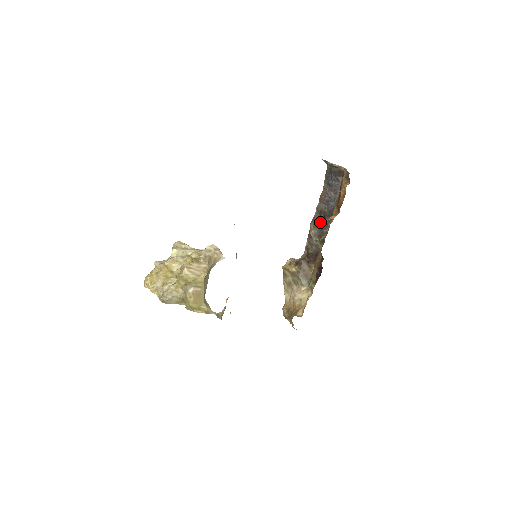
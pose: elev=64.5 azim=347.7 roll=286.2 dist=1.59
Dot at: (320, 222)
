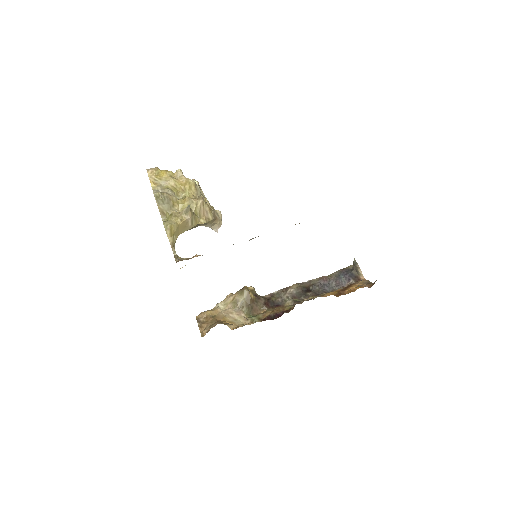
Dot at: (304, 290)
